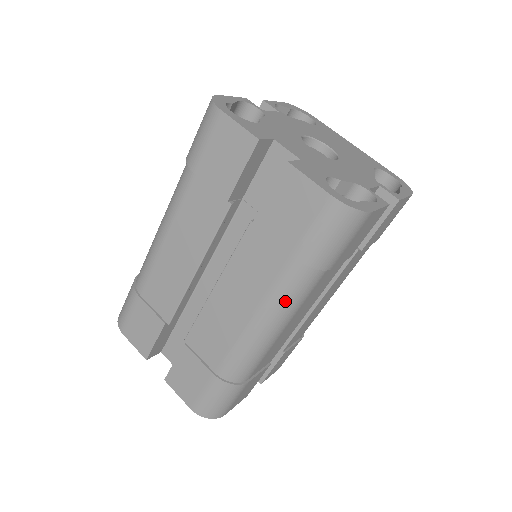
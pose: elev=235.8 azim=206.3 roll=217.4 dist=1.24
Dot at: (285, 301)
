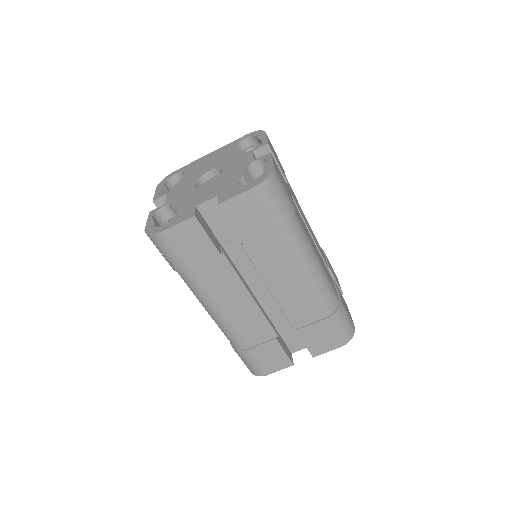
Dot at: (302, 247)
